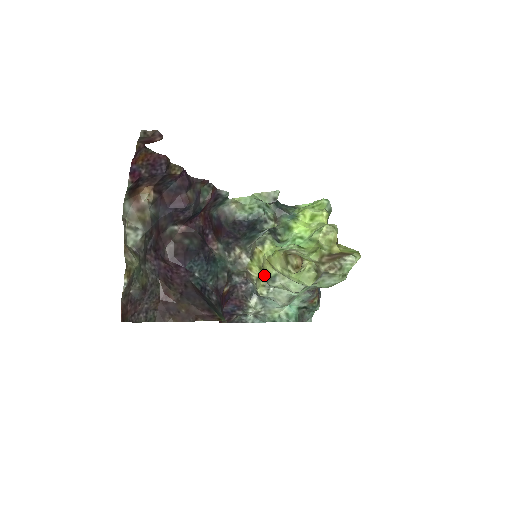
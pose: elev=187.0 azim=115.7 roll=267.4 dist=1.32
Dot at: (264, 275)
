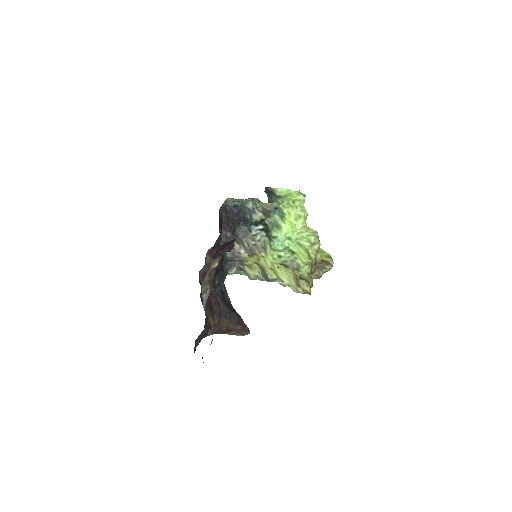
Dot at: (258, 268)
